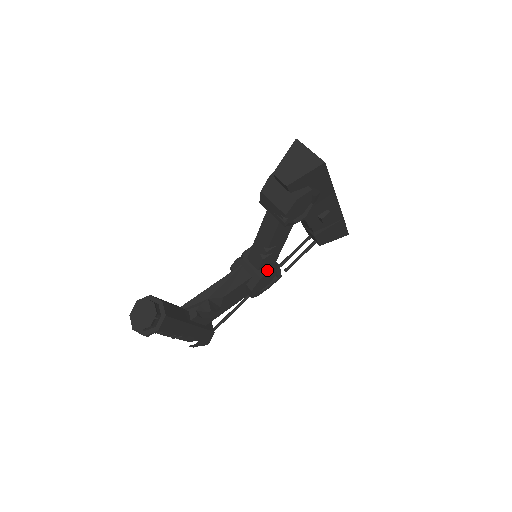
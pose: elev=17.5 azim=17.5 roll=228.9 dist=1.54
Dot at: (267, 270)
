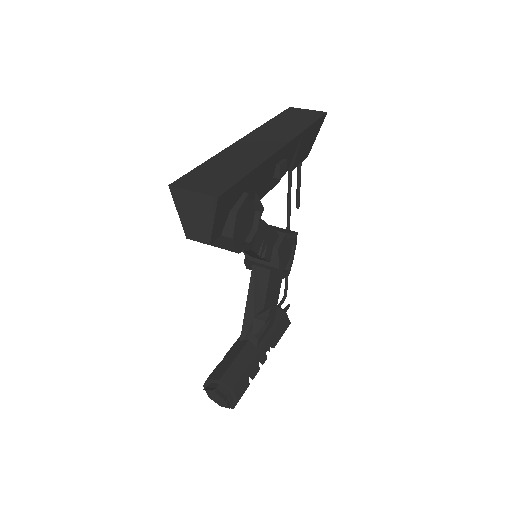
Dot at: (277, 256)
